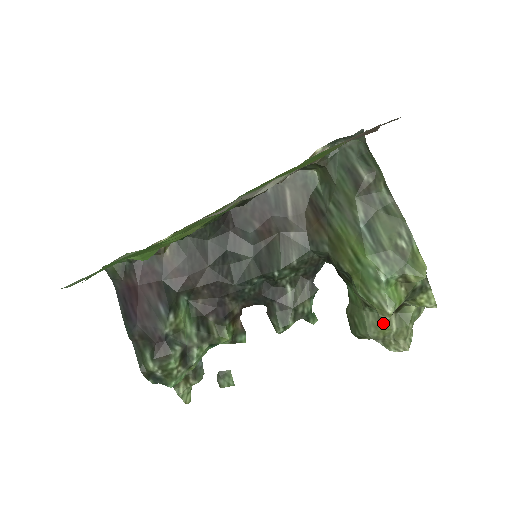
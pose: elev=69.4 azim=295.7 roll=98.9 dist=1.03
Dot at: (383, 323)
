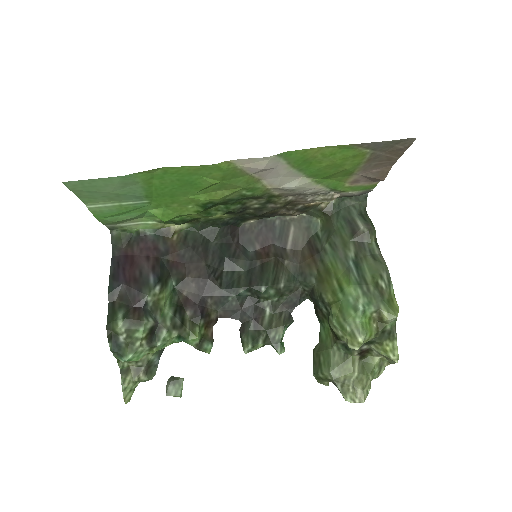
Dot at: (347, 364)
